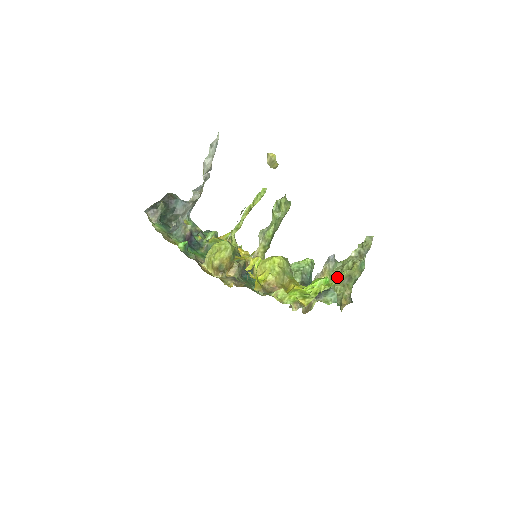
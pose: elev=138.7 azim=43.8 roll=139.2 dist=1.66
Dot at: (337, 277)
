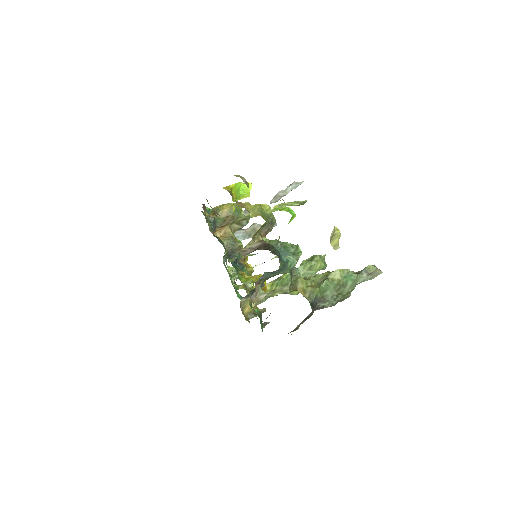
Dot at: (313, 276)
